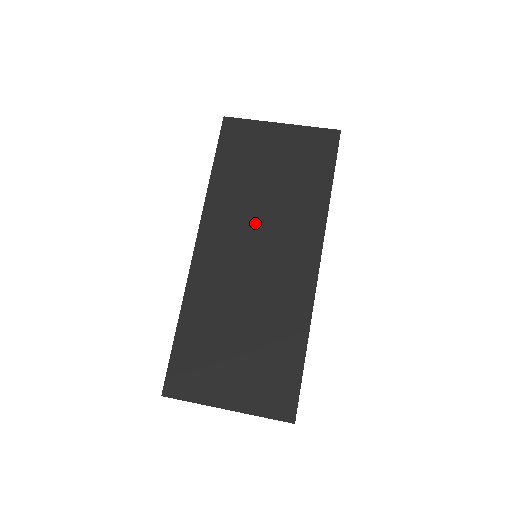
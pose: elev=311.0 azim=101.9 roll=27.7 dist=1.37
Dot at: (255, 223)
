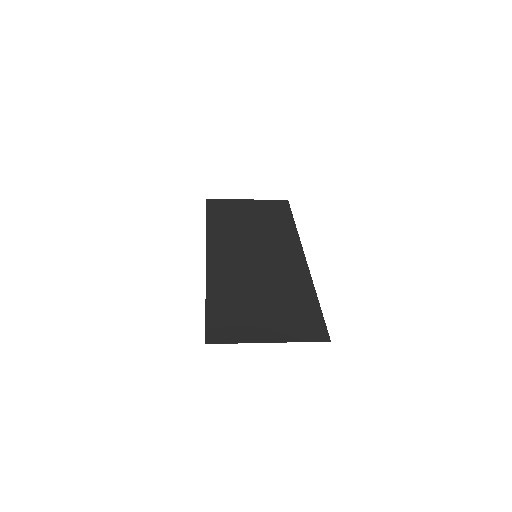
Dot at: (248, 241)
